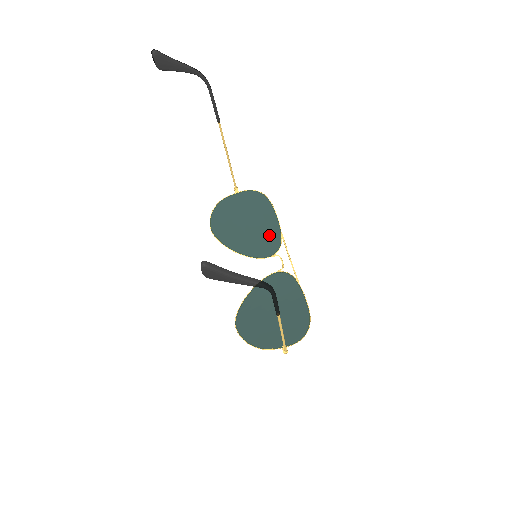
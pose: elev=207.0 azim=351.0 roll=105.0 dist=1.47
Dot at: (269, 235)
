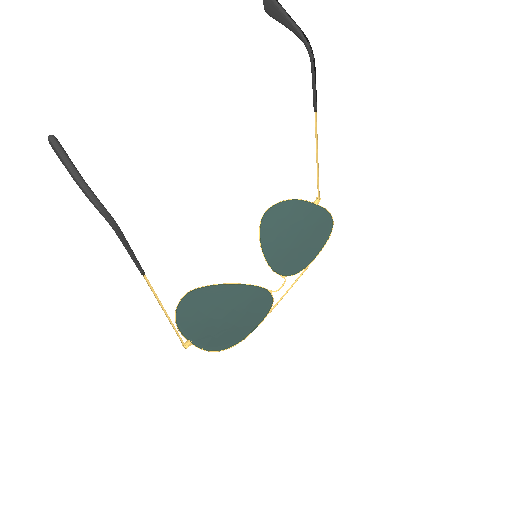
Dot at: (299, 258)
